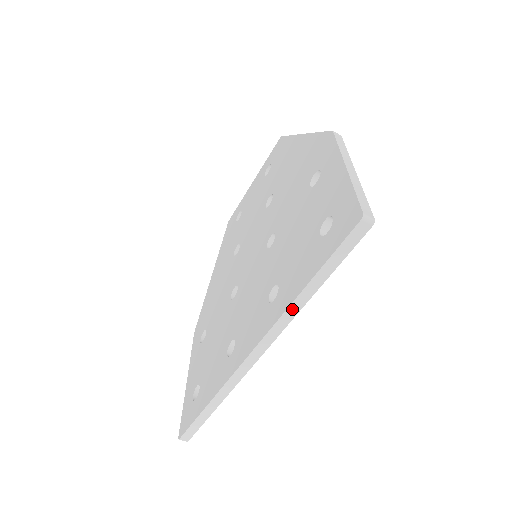
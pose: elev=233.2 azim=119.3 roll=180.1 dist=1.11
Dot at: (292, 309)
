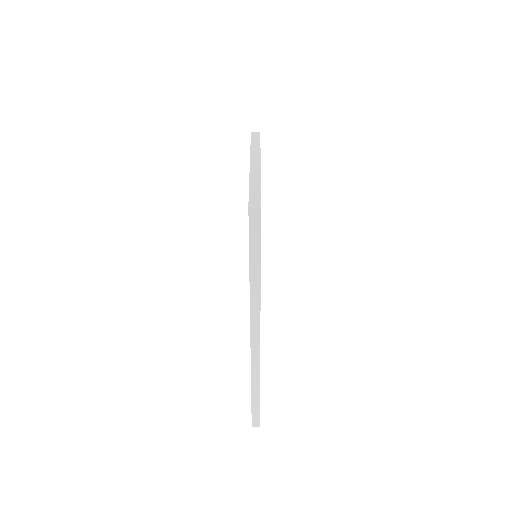
Dot at: (254, 296)
